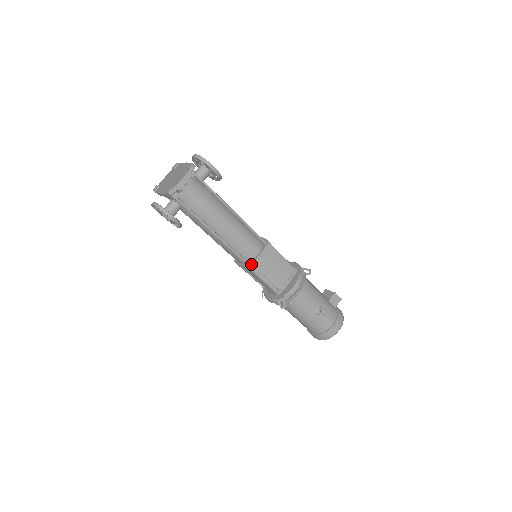
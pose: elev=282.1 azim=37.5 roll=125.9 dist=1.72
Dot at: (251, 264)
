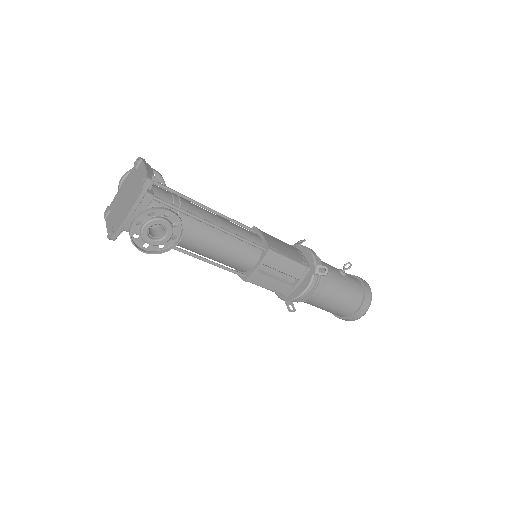
Dot at: (267, 245)
